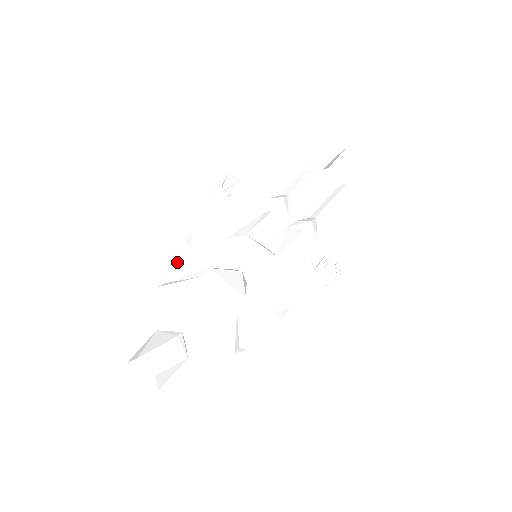
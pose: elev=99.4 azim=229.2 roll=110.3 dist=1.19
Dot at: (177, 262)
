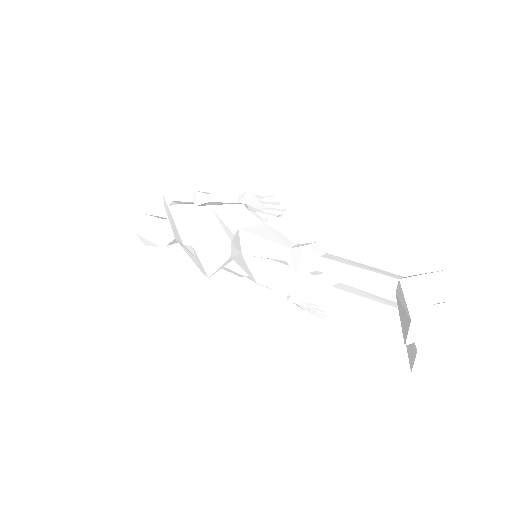
Dot at: (190, 203)
